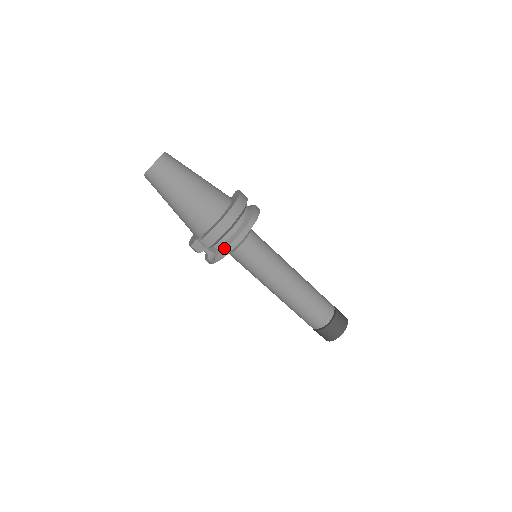
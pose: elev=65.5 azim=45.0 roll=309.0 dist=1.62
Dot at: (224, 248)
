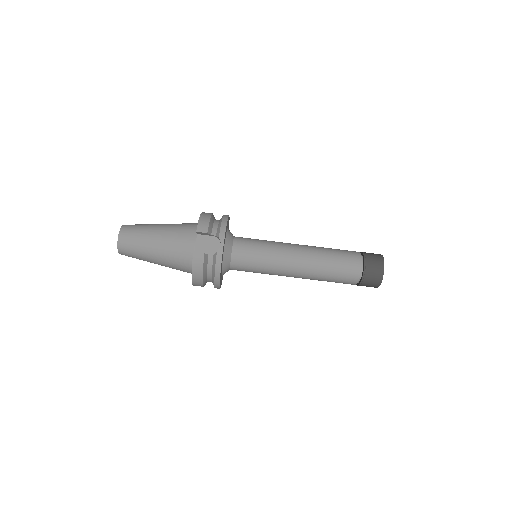
Dot at: (220, 226)
